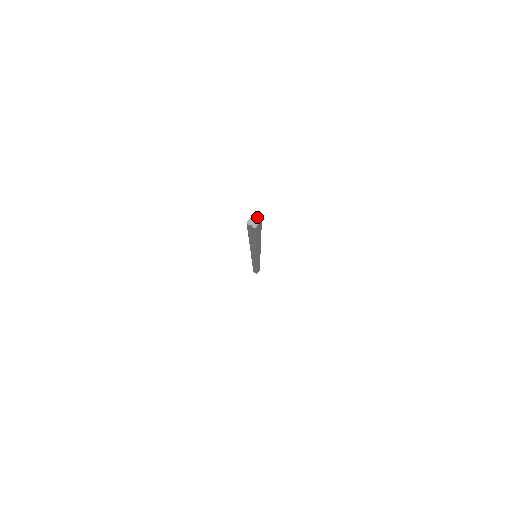
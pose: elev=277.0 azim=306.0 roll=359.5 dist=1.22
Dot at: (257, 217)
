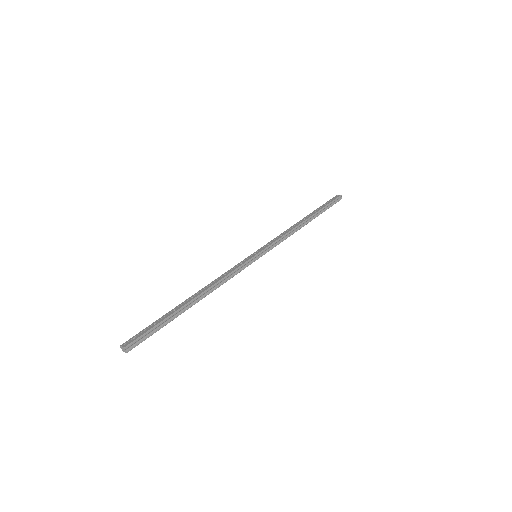
Dot at: (125, 350)
